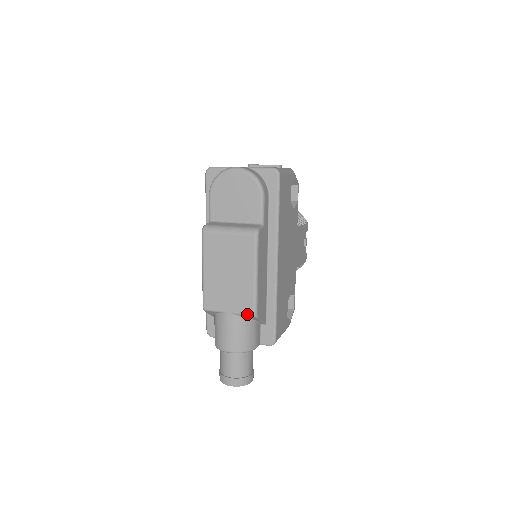
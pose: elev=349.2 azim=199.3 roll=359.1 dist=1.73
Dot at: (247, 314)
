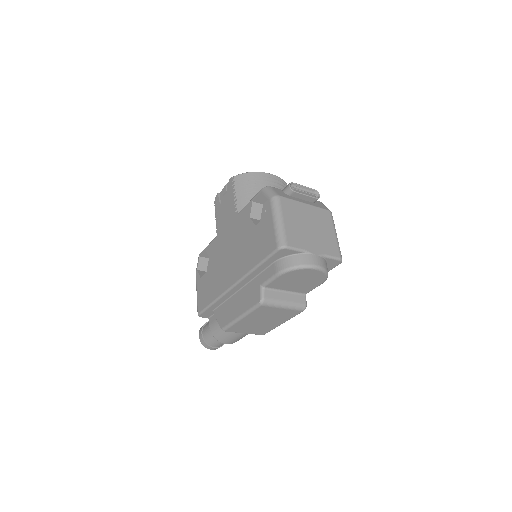
Dot at: occluded
